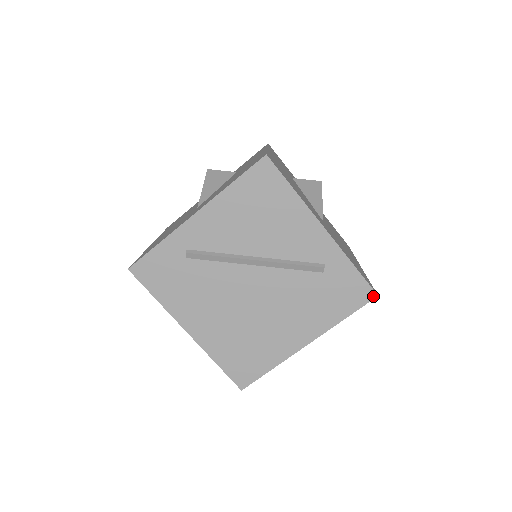
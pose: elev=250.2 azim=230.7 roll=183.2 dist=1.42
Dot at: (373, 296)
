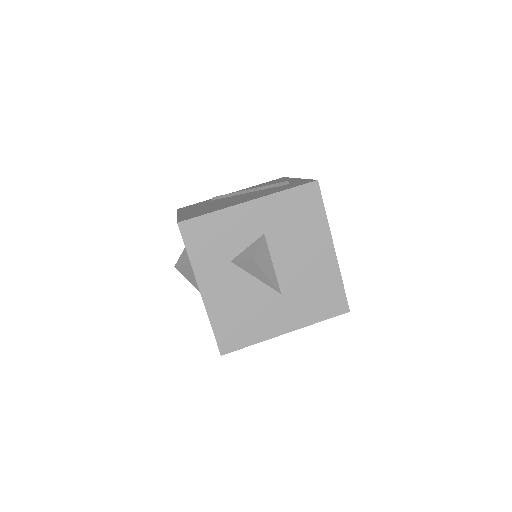
Dot at: (314, 181)
